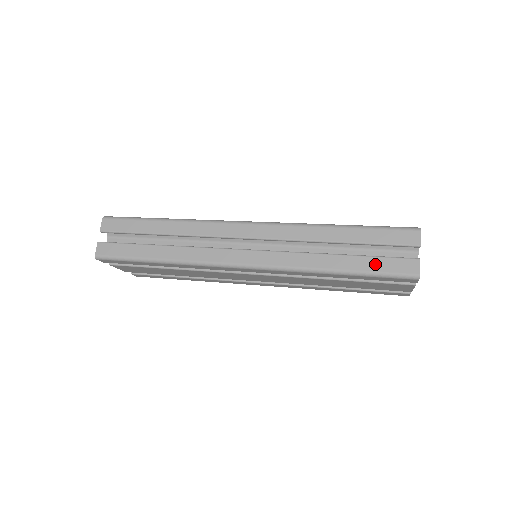
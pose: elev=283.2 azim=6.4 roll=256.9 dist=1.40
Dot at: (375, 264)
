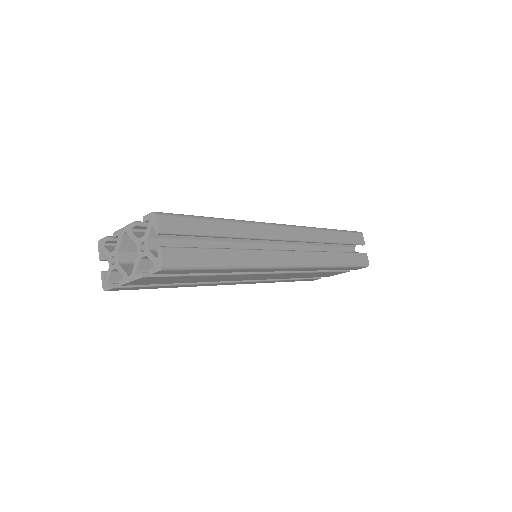
Dot at: (353, 258)
